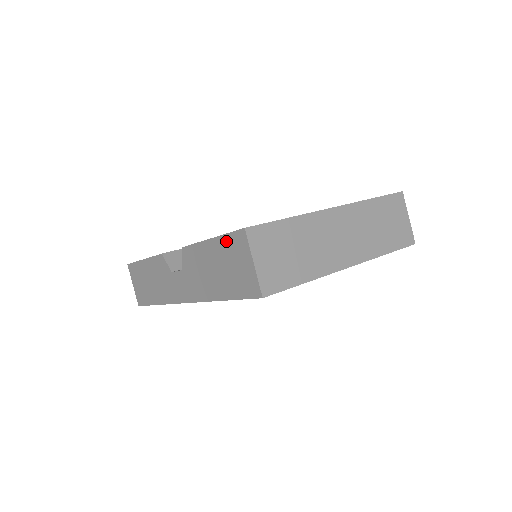
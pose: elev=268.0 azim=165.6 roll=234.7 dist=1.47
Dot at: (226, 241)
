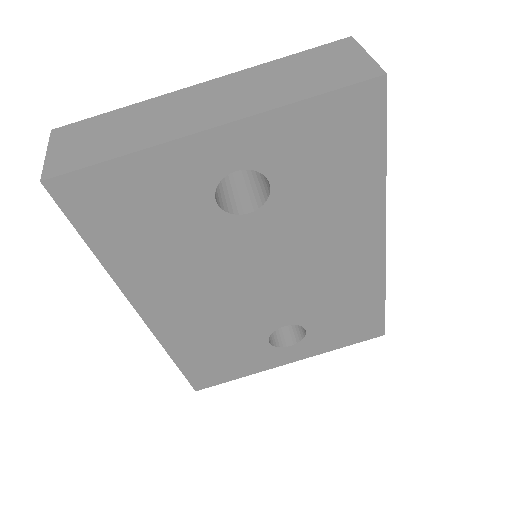
Dot at: occluded
